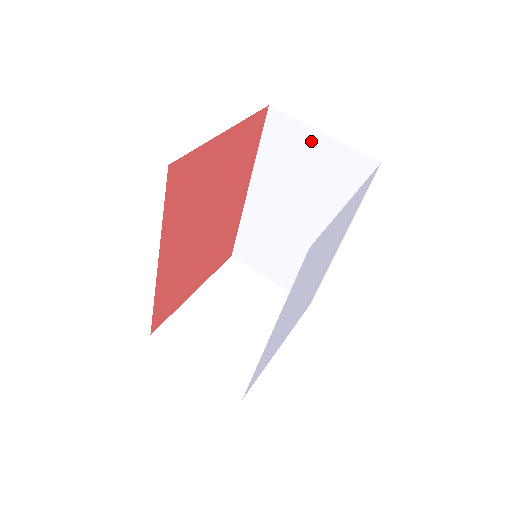
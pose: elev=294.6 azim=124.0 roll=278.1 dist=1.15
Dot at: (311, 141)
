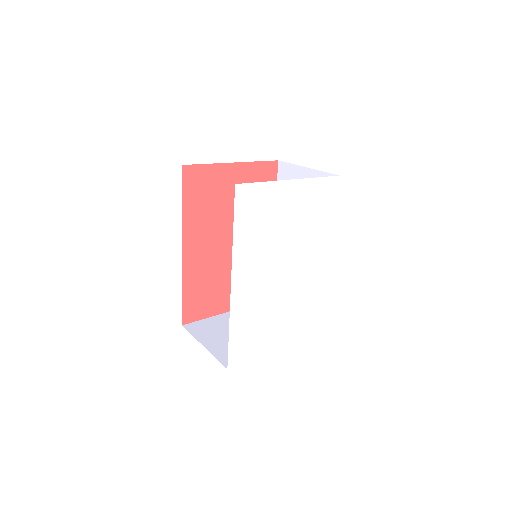
Dot at: (301, 176)
